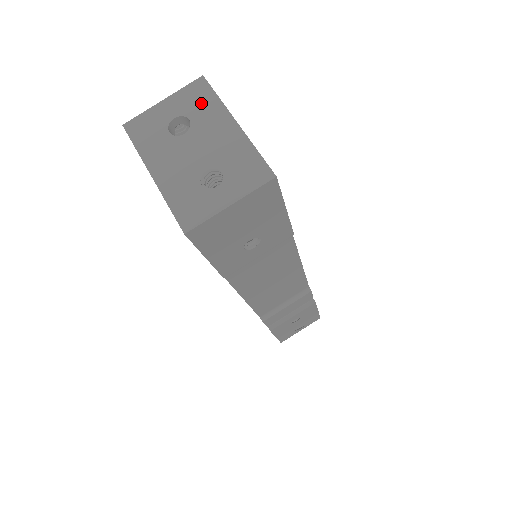
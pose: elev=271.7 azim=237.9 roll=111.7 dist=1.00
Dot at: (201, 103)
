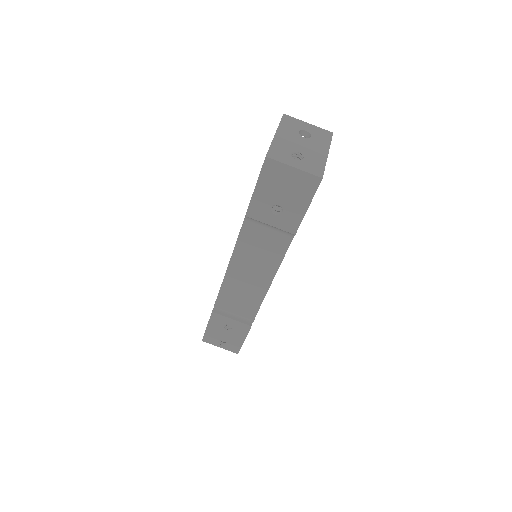
Dot at: (322, 137)
